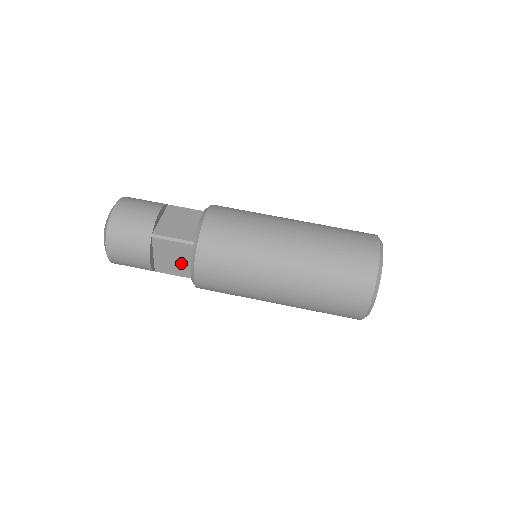
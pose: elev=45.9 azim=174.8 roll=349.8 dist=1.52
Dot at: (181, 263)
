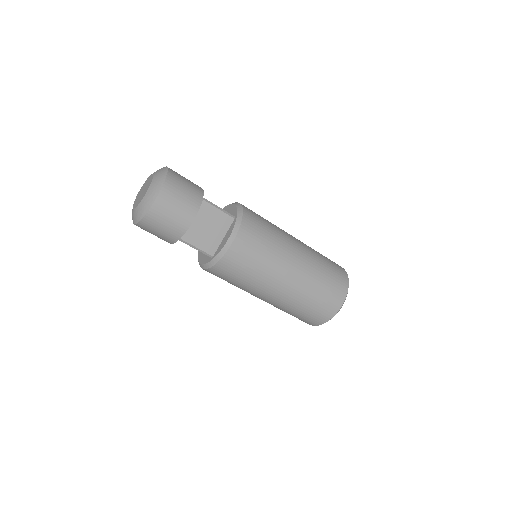
Dot at: (212, 235)
